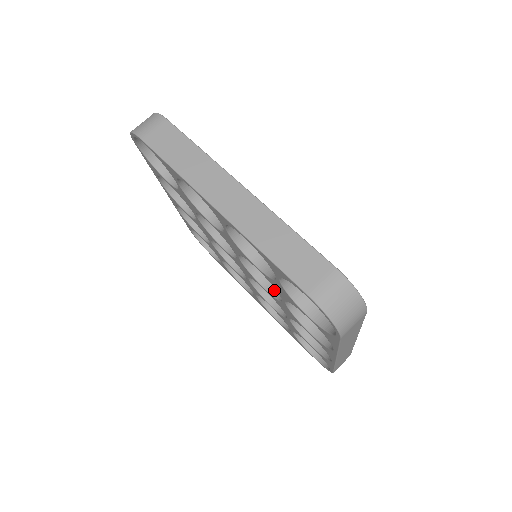
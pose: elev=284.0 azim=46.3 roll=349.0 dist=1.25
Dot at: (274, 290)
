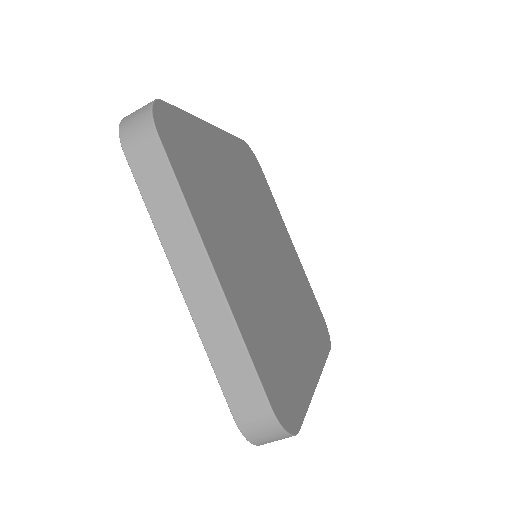
Dot at: occluded
